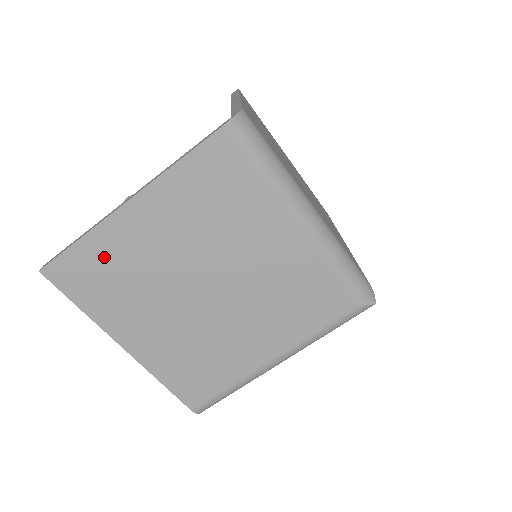
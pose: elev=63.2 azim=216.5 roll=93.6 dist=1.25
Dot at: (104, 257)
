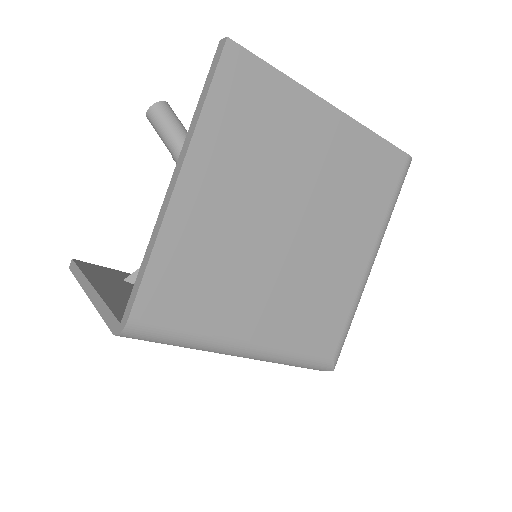
Dot at: (276, 107)
